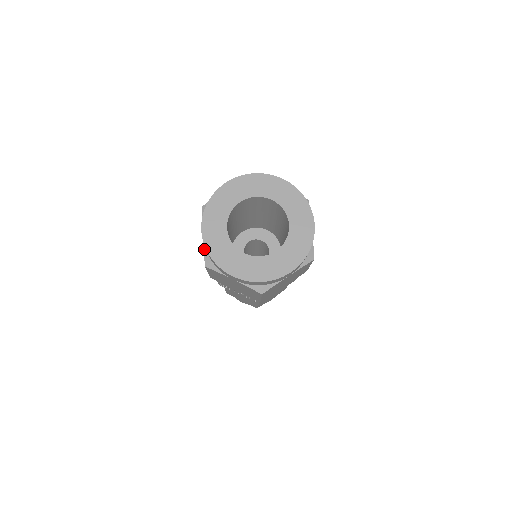
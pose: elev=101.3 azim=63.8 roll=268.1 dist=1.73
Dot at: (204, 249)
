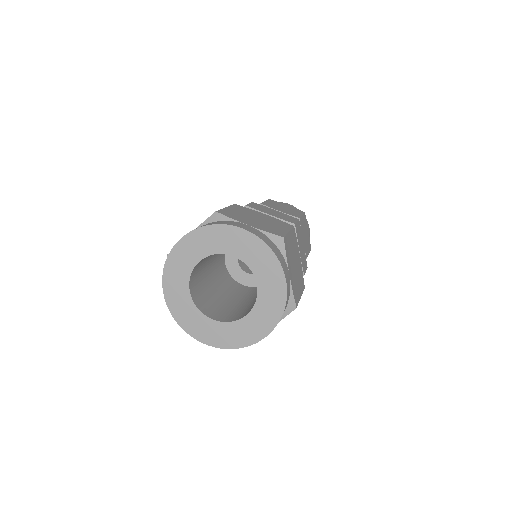
Dot at: occluded
